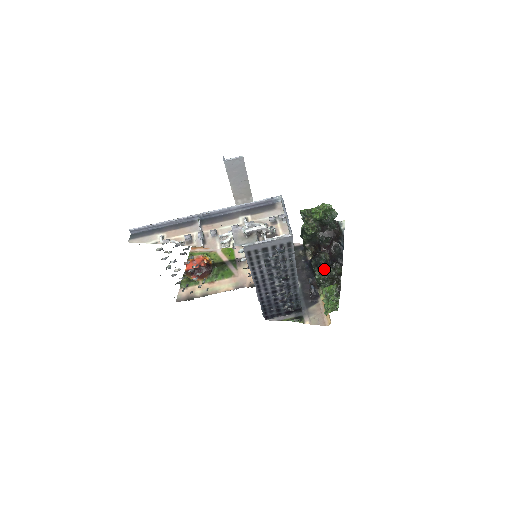
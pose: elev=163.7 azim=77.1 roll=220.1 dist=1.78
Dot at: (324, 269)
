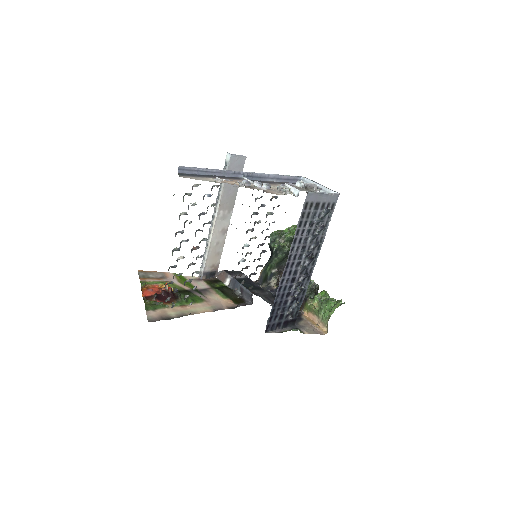
Dot at: occluded
